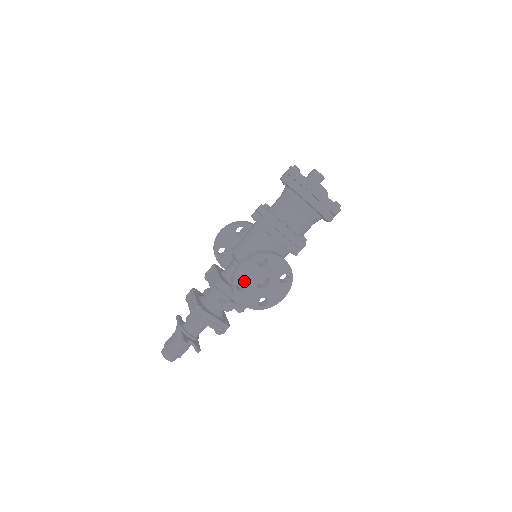
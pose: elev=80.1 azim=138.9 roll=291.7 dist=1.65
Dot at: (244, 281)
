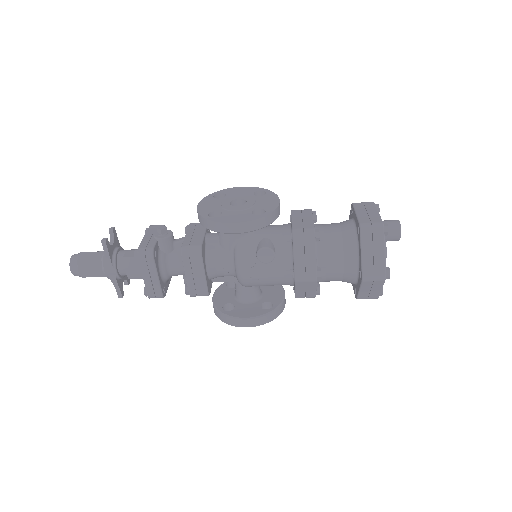
Dot at: occluded
